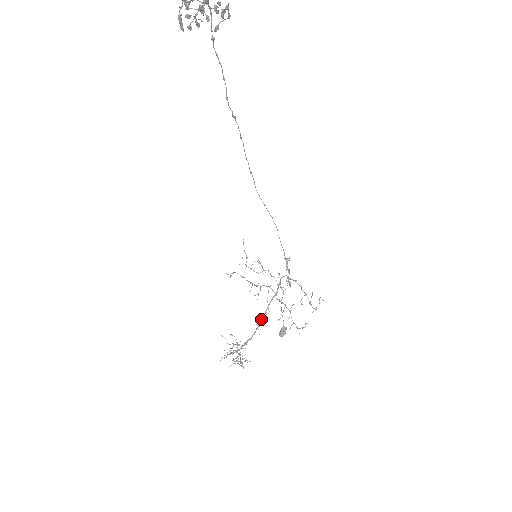
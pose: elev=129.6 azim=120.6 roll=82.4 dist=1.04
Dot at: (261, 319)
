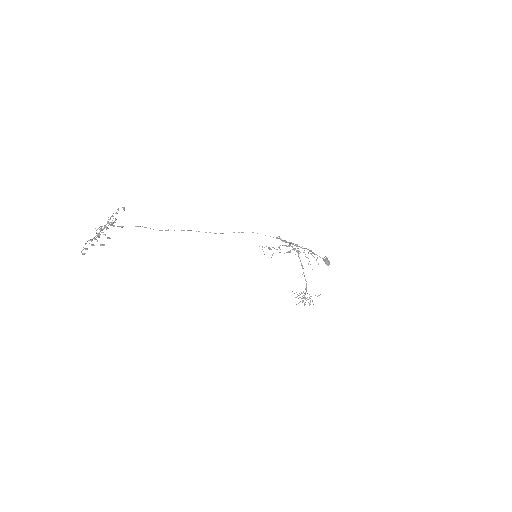
Dot at: occluded
